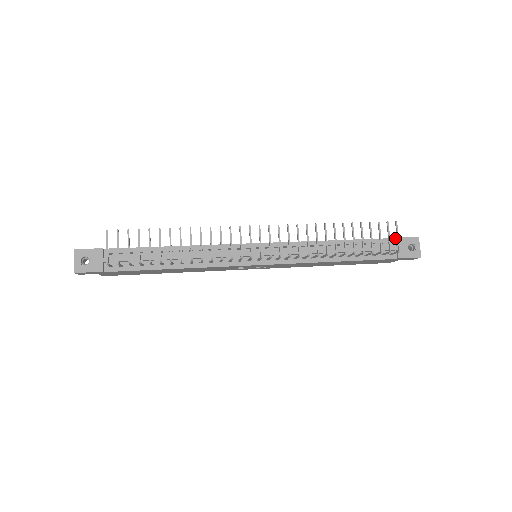
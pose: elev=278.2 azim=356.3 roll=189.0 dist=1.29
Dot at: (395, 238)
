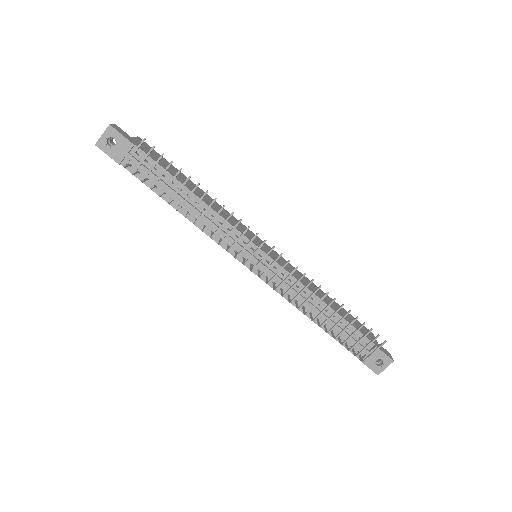
Dot at: (375, 345)
